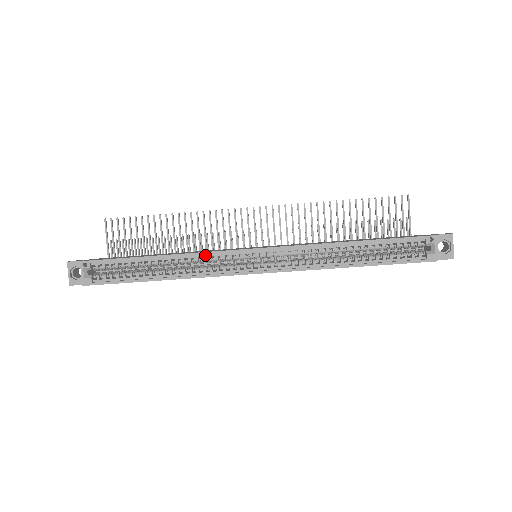
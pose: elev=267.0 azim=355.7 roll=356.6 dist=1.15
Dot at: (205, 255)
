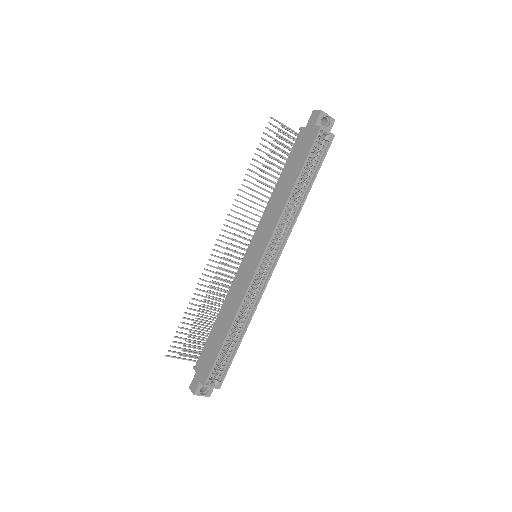
Dot at: (245, 296)
